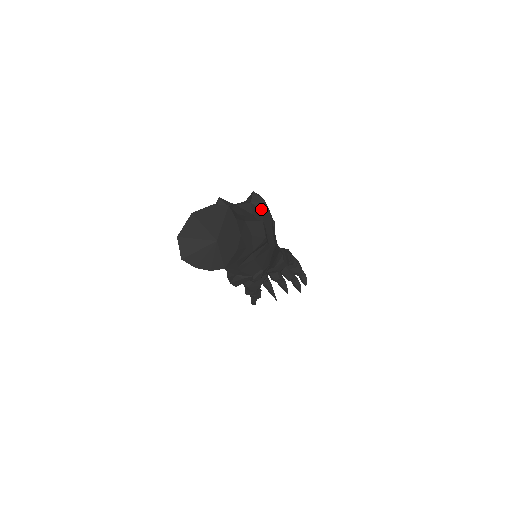
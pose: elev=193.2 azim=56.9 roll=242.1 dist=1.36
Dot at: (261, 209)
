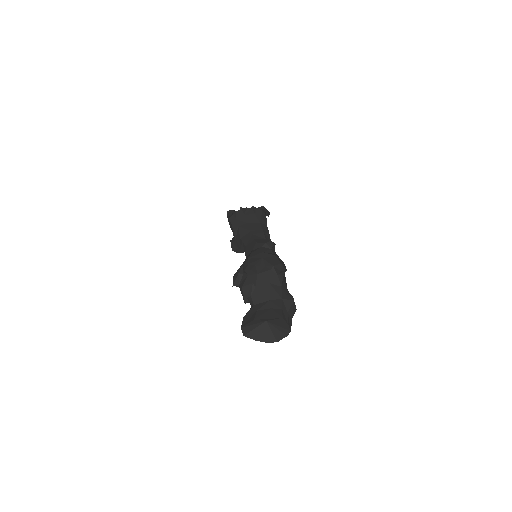
Dot at: occluded
